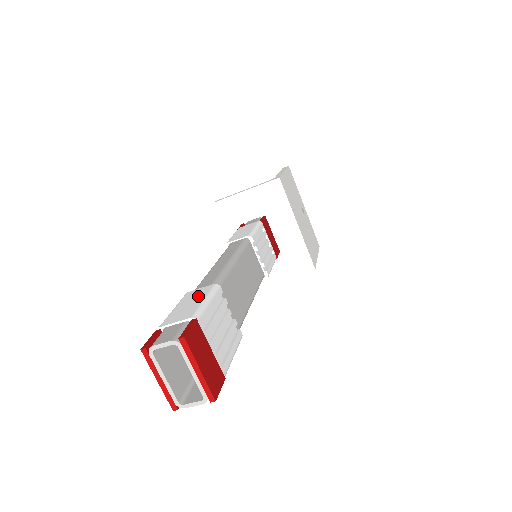
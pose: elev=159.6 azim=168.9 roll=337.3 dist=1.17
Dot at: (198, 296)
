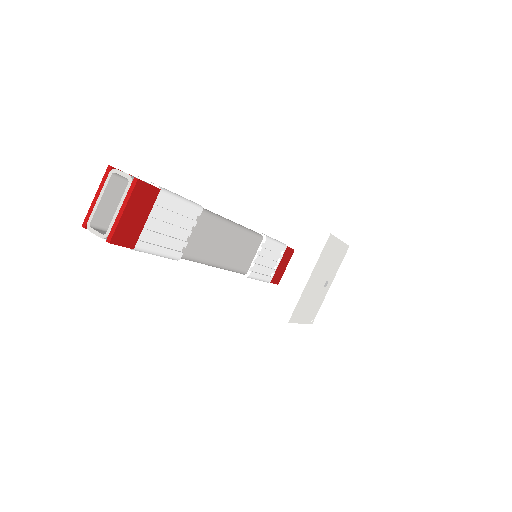
Dot at: occluded
